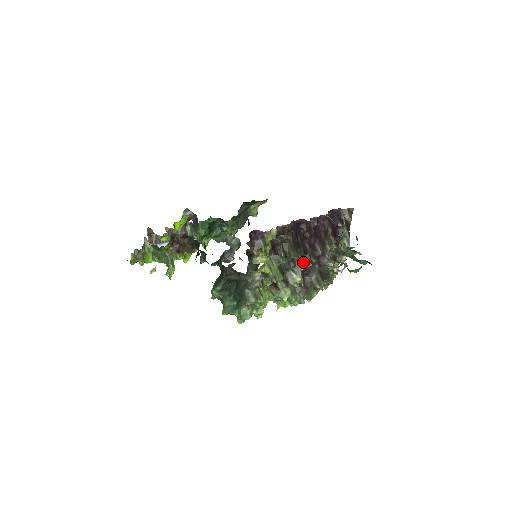
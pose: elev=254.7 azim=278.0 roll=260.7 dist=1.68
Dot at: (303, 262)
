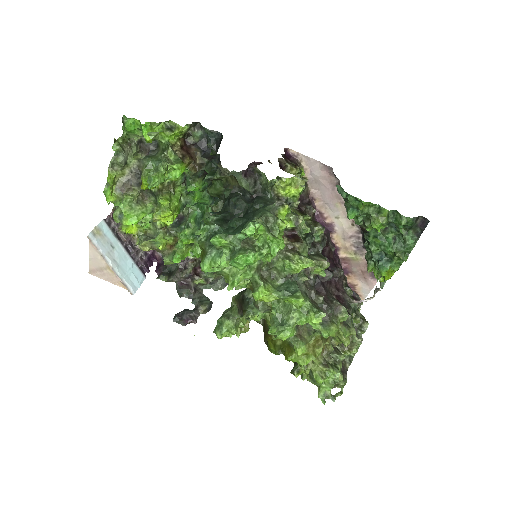
Dot at: occluded
